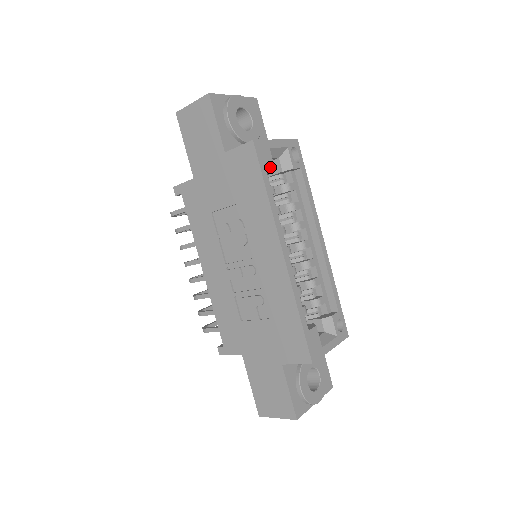
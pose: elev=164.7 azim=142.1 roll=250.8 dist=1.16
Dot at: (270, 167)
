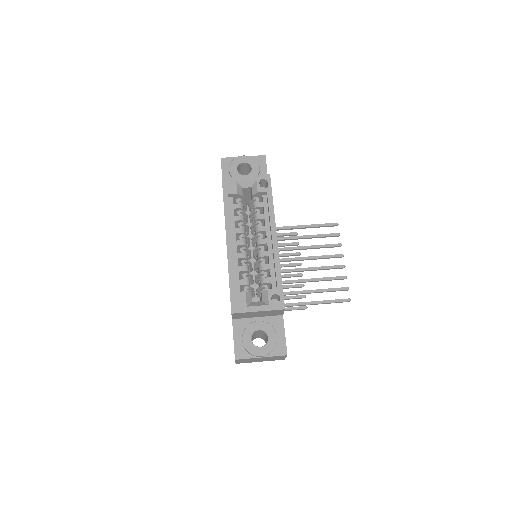
Dot at: (233, 192)
